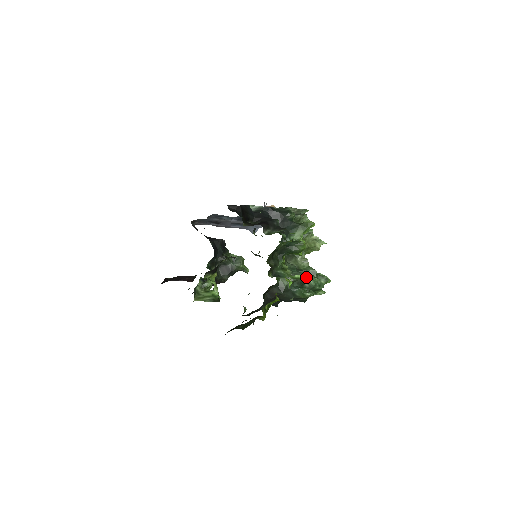
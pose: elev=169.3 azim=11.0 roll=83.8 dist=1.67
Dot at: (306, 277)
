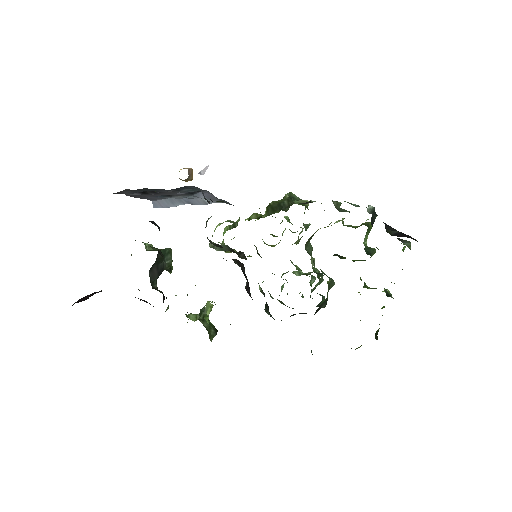
Dot at: (321, 281)
